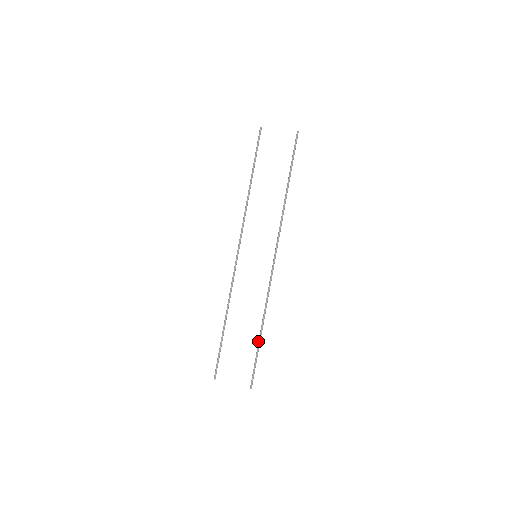
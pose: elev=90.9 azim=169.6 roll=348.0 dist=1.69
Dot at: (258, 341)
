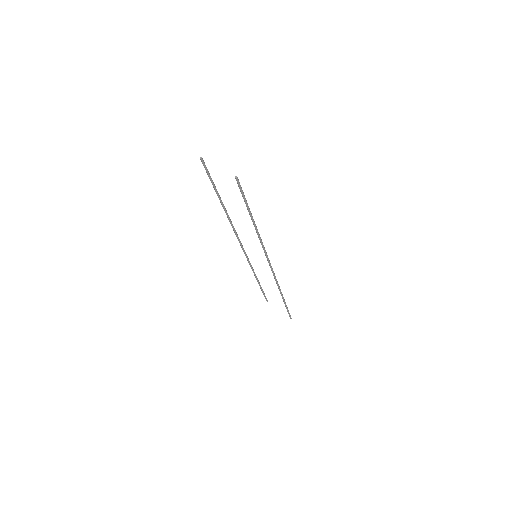
Dot at: (283, 301)
